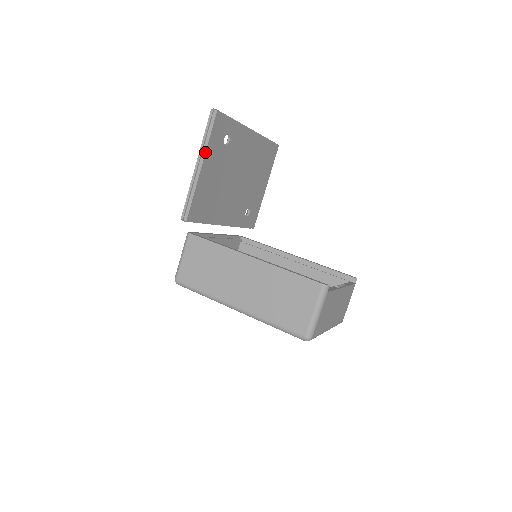
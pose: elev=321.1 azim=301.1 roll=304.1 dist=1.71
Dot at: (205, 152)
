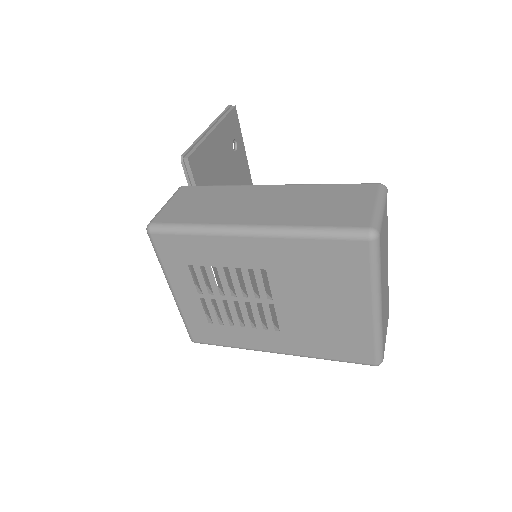
Dot at: (219, 122)
